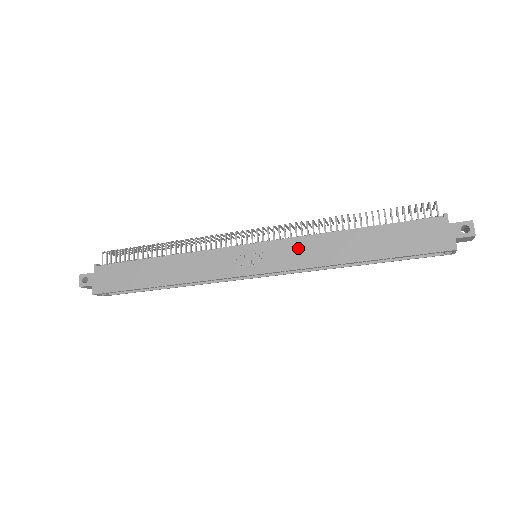
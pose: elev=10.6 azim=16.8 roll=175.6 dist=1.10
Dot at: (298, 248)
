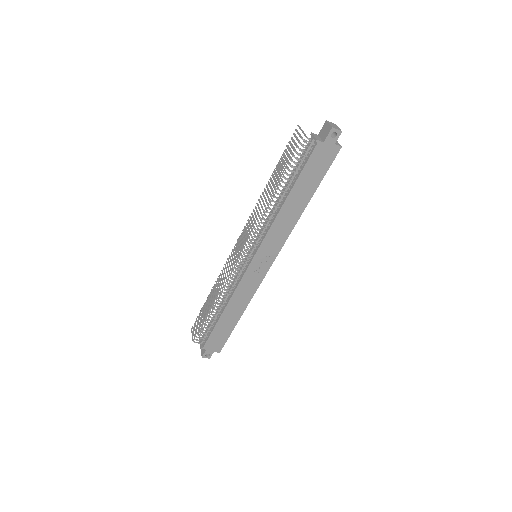
Dot at: (274, 236)
